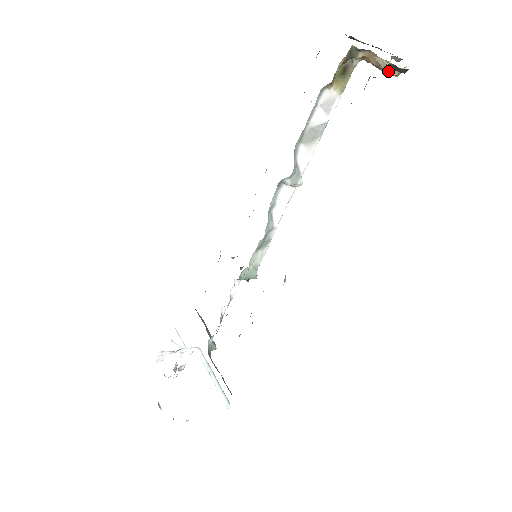
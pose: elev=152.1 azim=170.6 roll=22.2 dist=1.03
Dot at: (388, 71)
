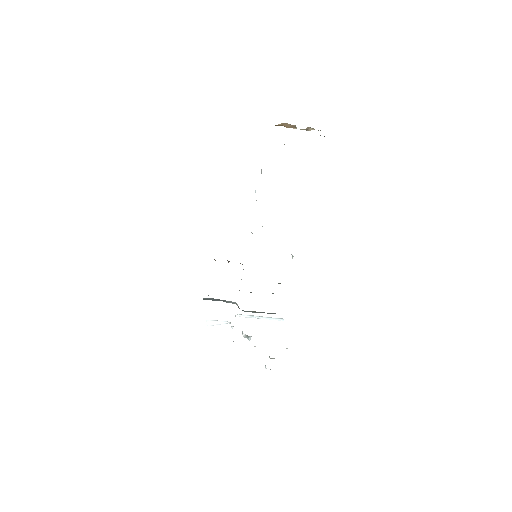
Dot at: occluded
